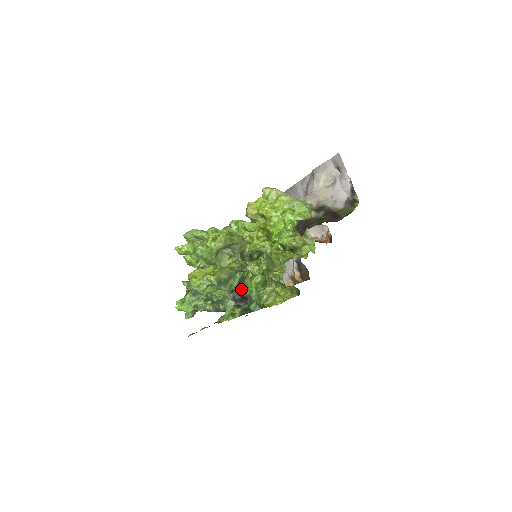
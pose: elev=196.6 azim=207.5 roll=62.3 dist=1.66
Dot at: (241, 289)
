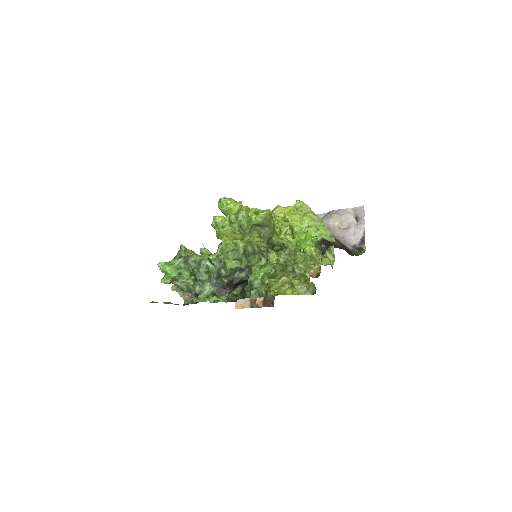
Dot at: (227, 280)
